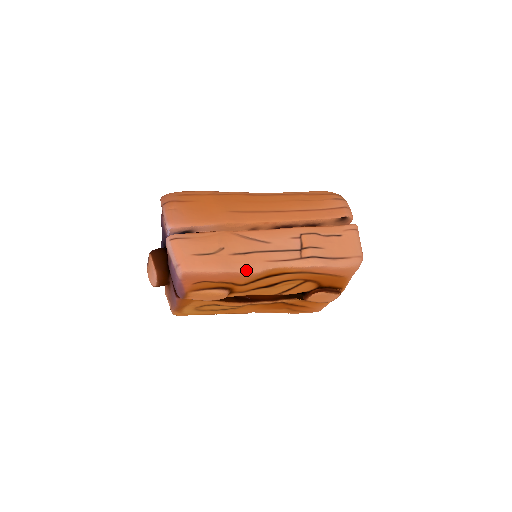
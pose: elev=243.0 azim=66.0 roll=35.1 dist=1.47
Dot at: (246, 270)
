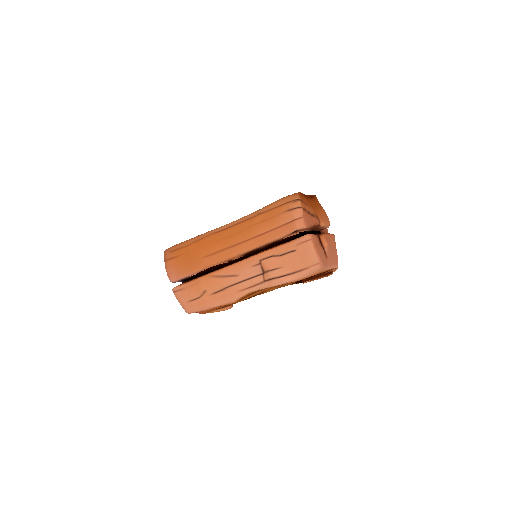
Dot at: (226, 302)
